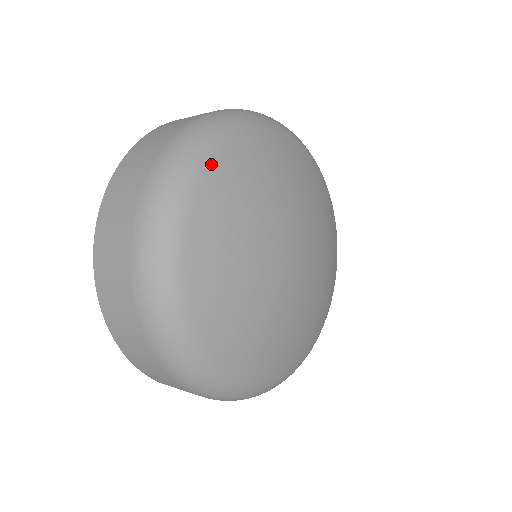
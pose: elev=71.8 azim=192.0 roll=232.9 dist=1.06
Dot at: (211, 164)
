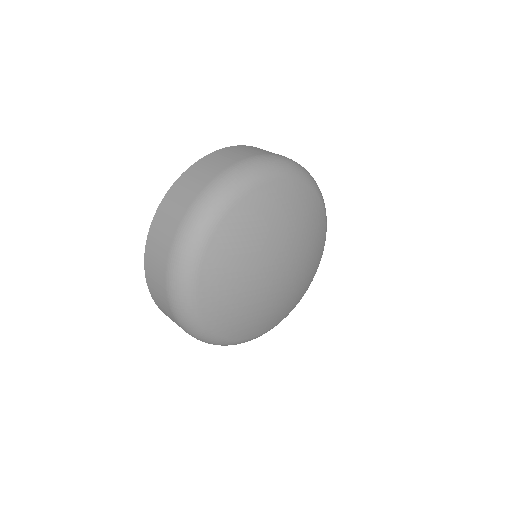
Dot at: (244, 196)
